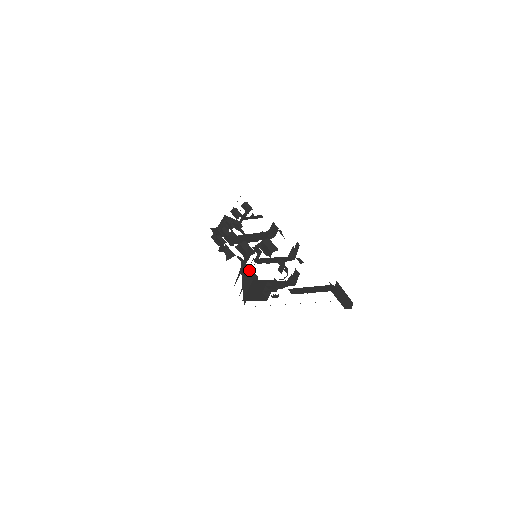
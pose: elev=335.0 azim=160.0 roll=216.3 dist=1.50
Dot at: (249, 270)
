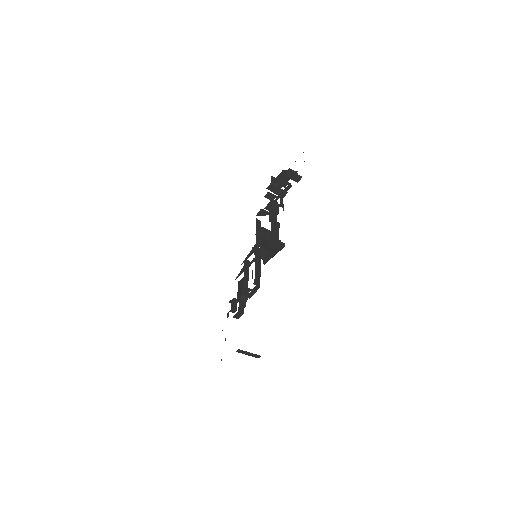
Dot at: occluded
